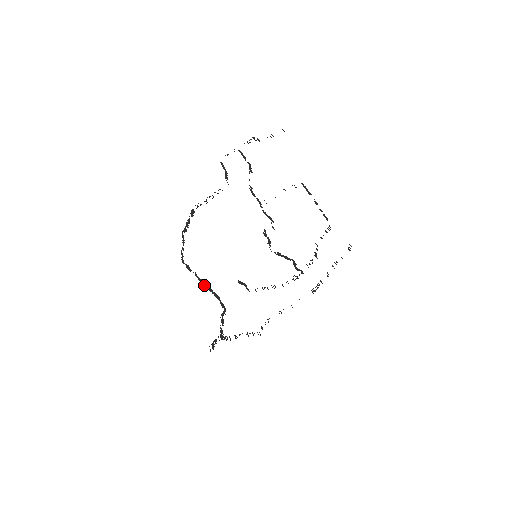
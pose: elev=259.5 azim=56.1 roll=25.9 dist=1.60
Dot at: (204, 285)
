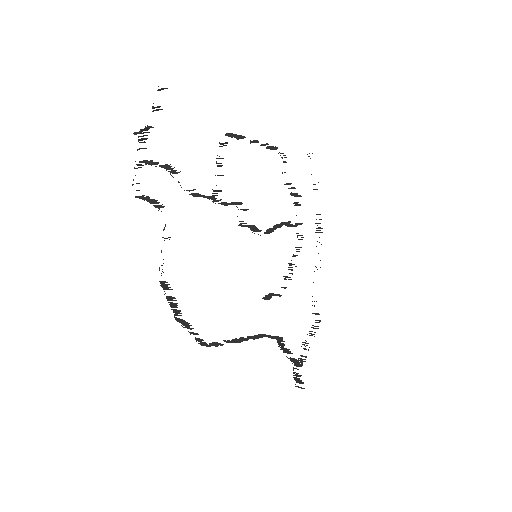
Dot at: occluded
